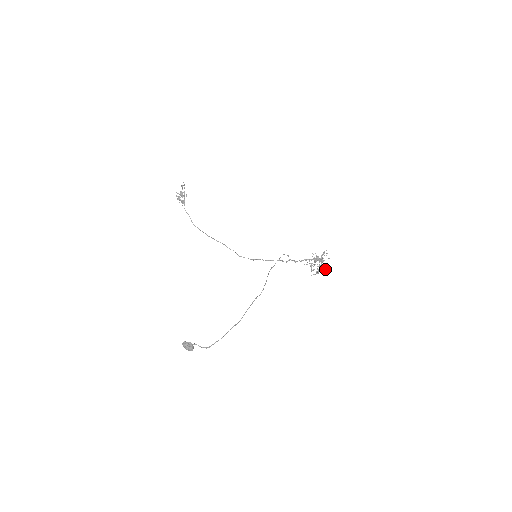
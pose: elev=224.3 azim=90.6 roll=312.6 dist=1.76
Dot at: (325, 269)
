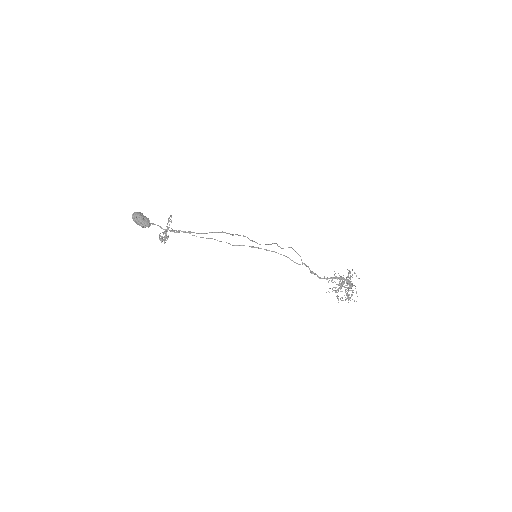
Dot at: (357, 296)
